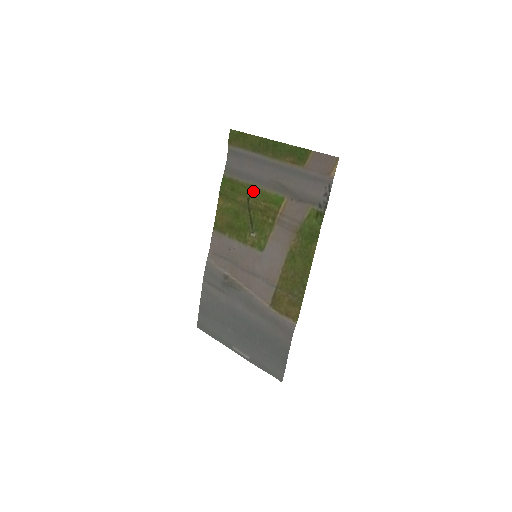
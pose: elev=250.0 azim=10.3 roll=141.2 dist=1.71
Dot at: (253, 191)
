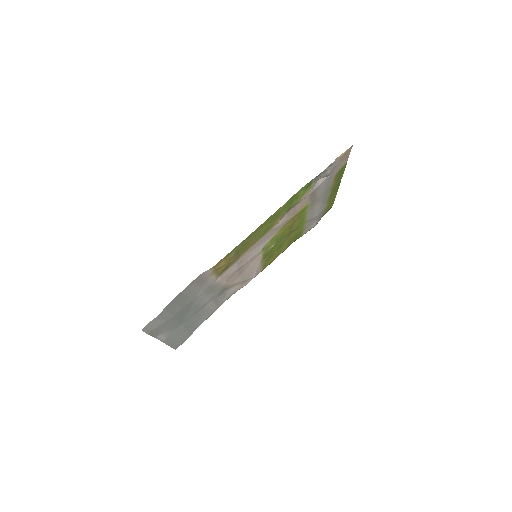
Dot at: (302, 222)
